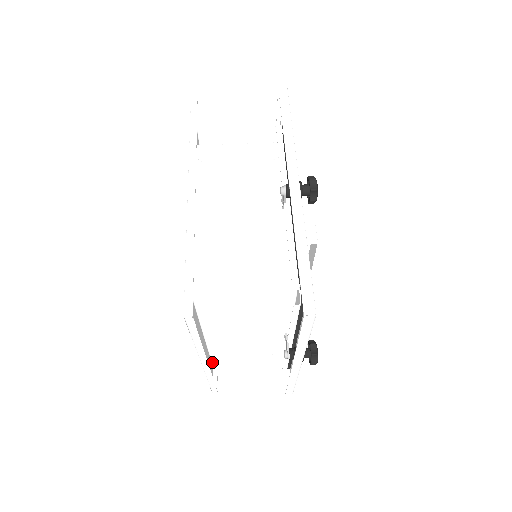
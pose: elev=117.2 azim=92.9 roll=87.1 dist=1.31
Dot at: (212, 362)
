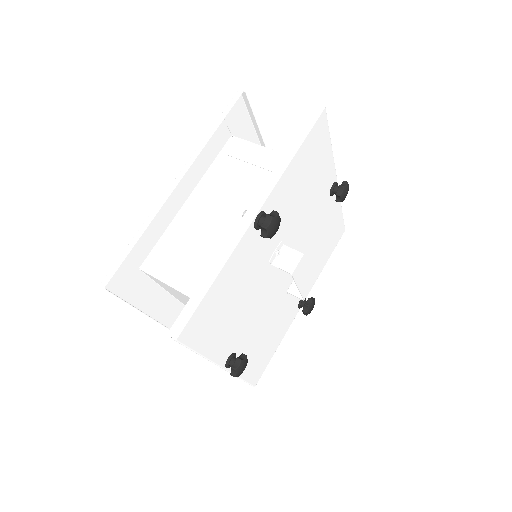
Dot at: occluded
